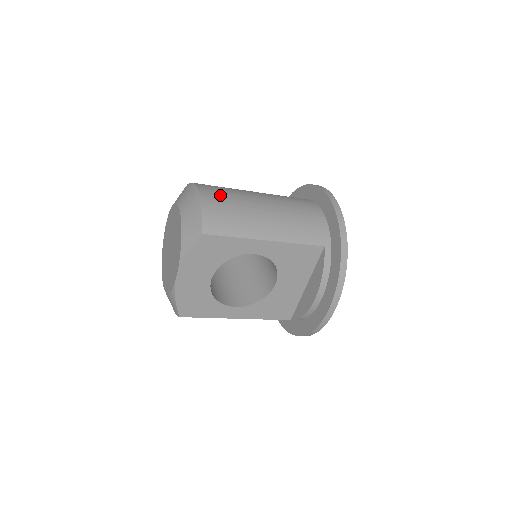
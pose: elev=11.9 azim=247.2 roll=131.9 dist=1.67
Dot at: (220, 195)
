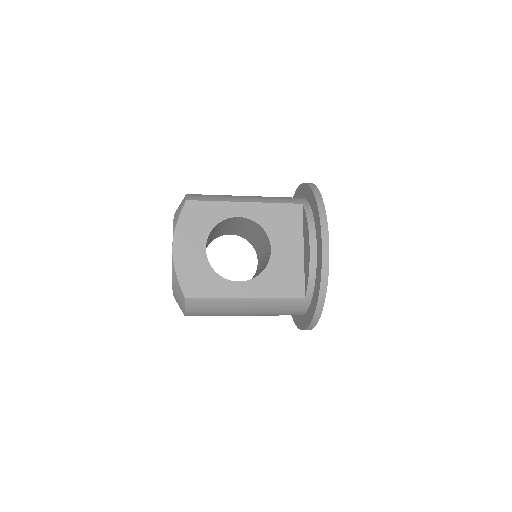
Dot at: occluded
